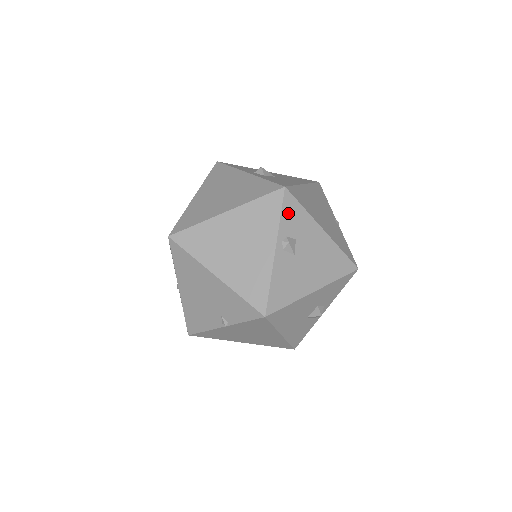
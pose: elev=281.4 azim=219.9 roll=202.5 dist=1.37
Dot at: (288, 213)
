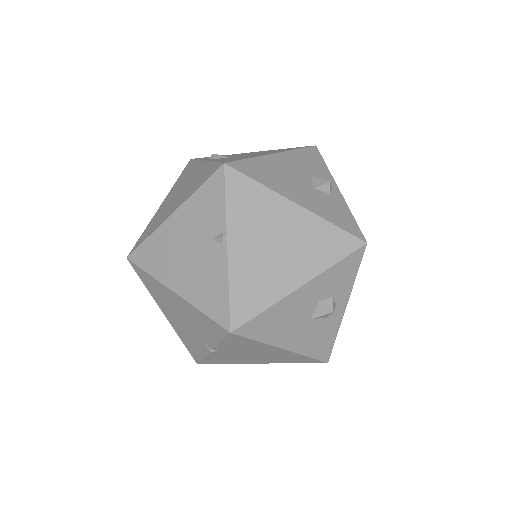
Dot at: occluded
